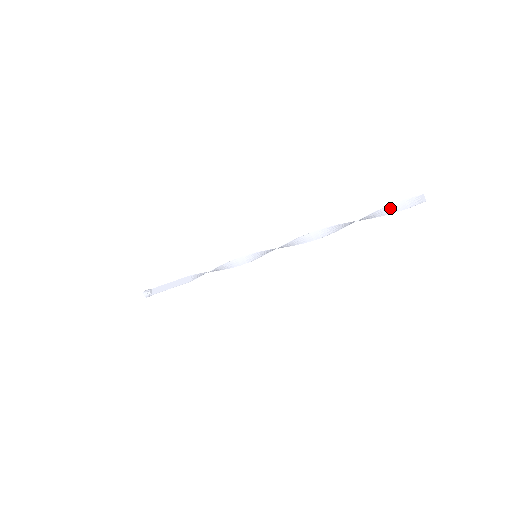
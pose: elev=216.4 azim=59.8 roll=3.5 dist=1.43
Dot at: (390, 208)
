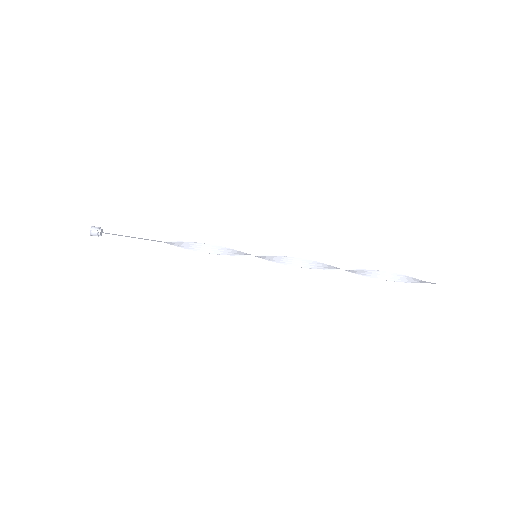
Dot at: (403, 277)
